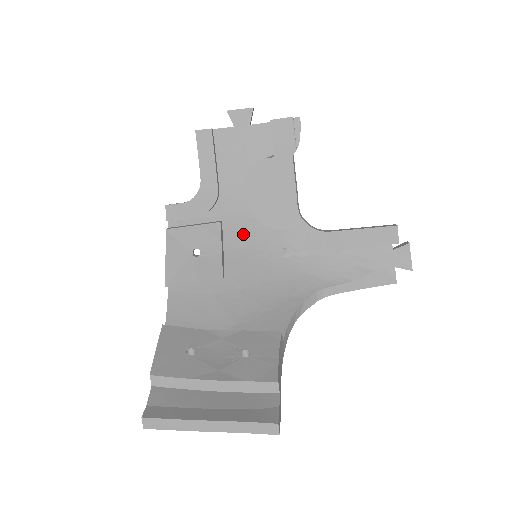
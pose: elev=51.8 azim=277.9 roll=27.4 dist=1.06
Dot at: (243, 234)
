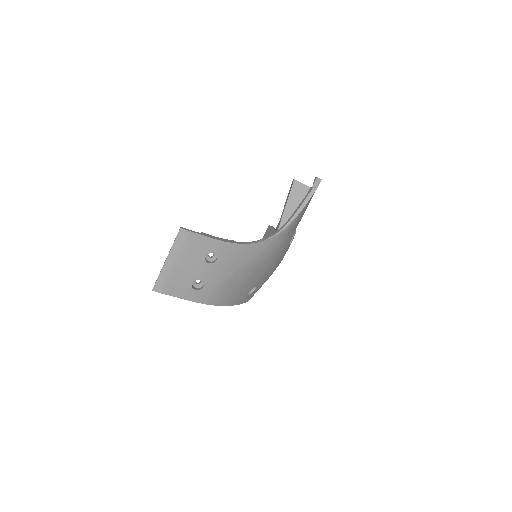
Dot at: occluded
